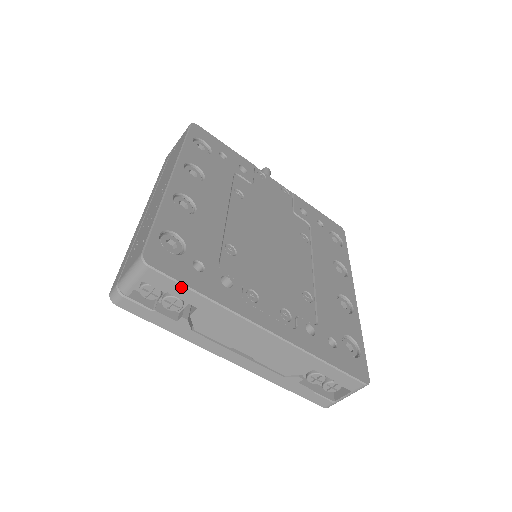
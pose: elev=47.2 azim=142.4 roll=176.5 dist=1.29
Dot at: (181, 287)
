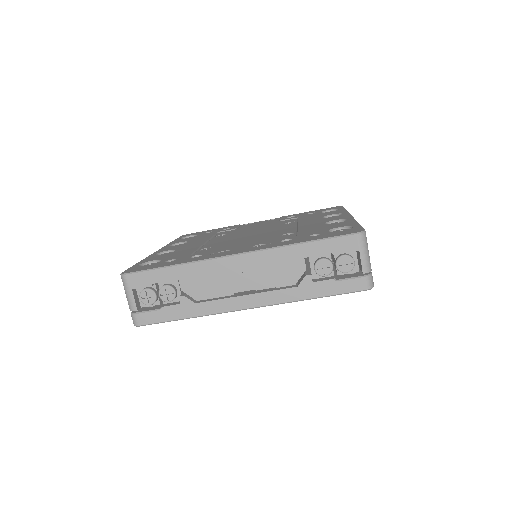
Dot at: (154, 272)
